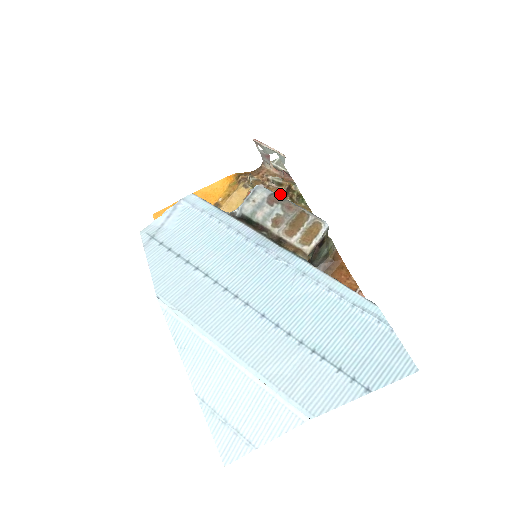
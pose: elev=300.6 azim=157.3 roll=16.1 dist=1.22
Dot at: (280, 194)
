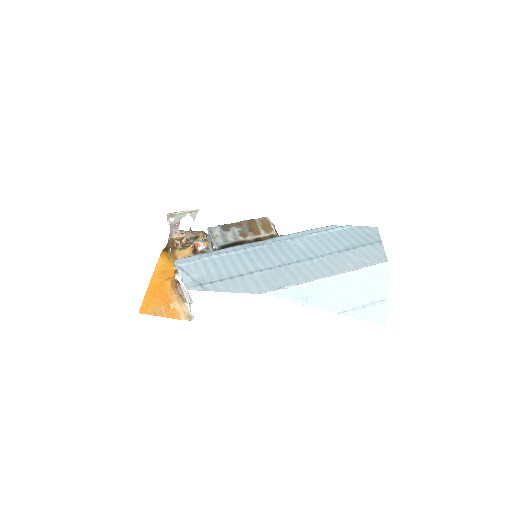
Dot at: occluded
